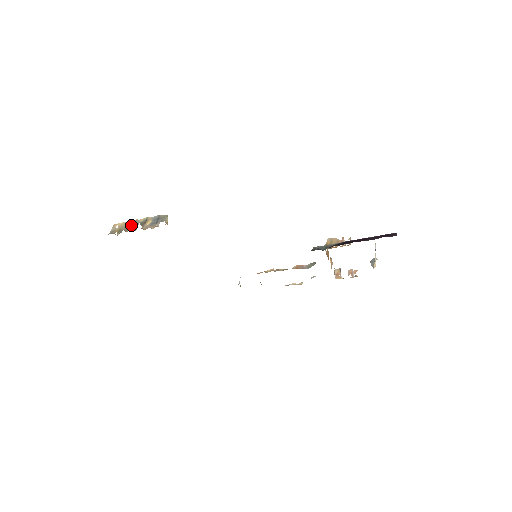
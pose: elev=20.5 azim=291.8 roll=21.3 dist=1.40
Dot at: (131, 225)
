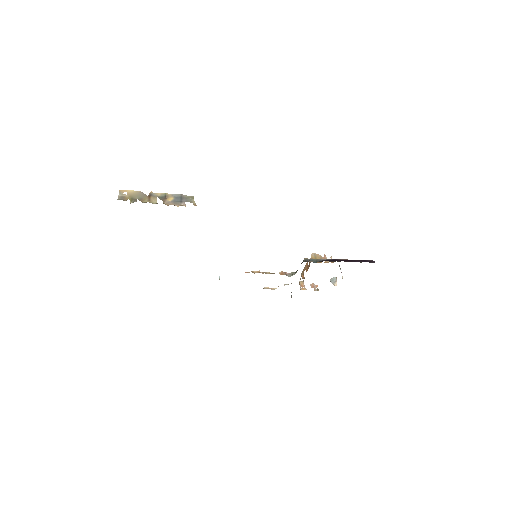
Dot at: (146, 196)
